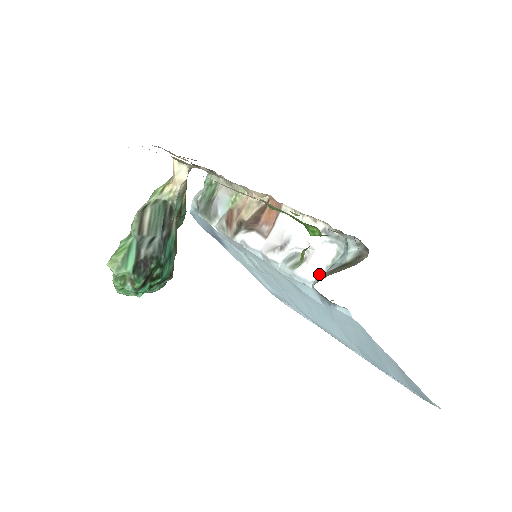
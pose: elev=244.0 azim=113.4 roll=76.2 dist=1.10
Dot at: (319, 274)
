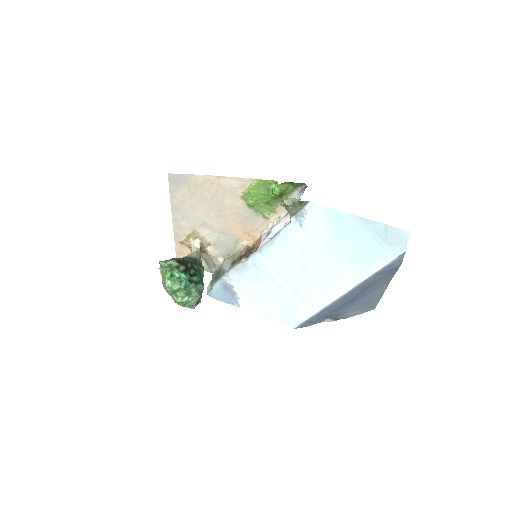
Dot at: occluded
